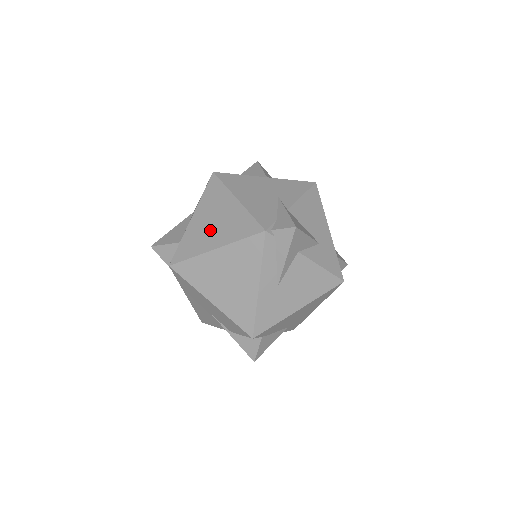
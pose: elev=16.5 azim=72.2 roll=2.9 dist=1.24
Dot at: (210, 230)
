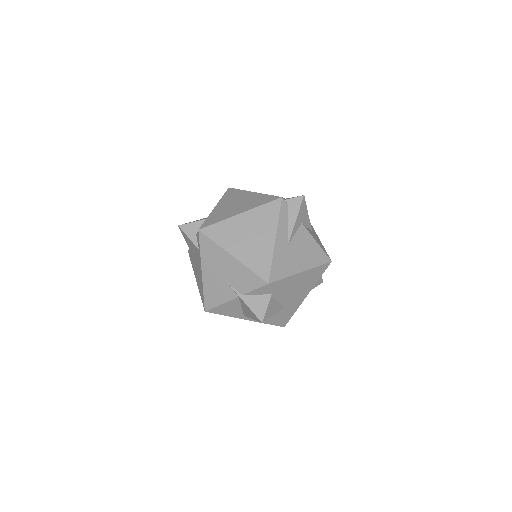
Dot at: (234, 207)
